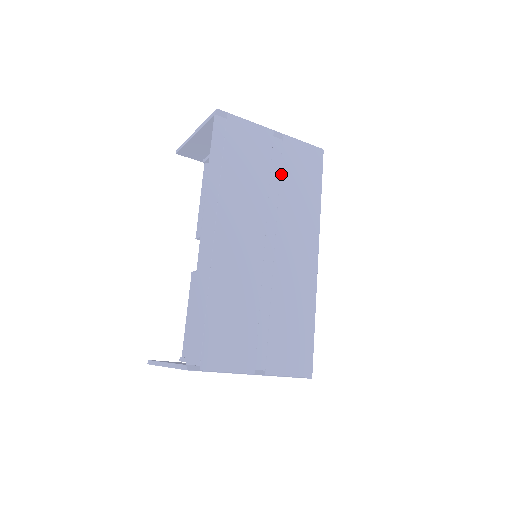
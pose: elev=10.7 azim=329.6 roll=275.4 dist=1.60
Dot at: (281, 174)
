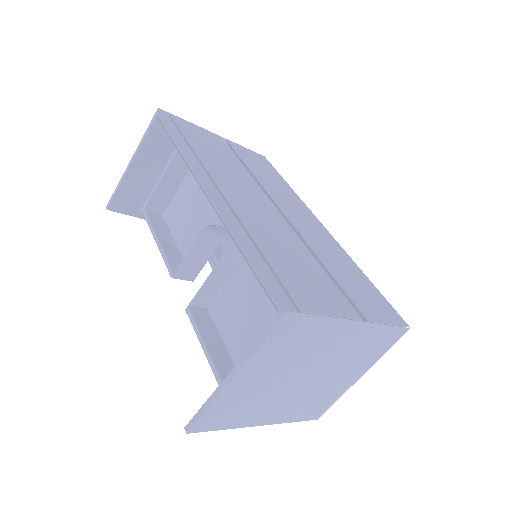
Dot at: (245, 162)
